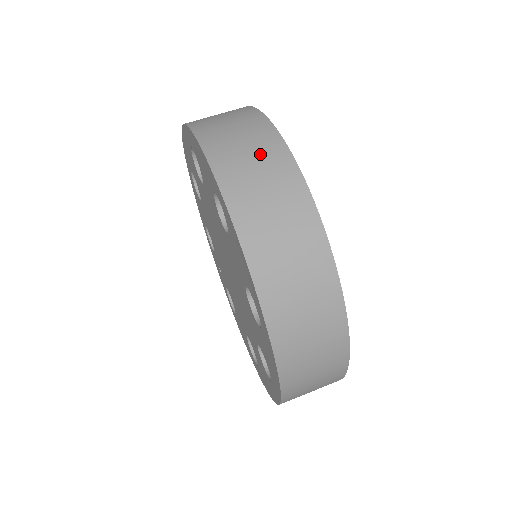
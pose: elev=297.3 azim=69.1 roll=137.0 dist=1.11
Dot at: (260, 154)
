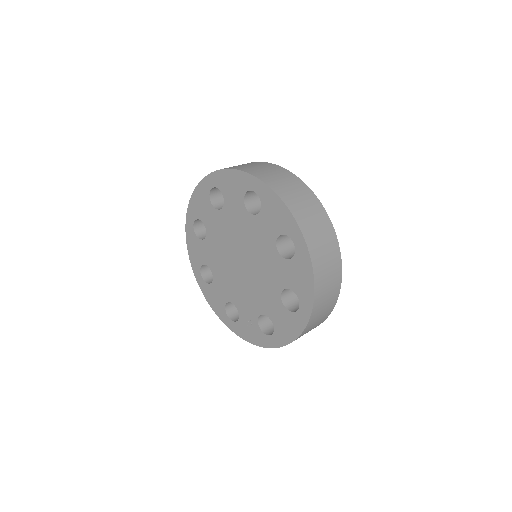
Dot at: occluded
